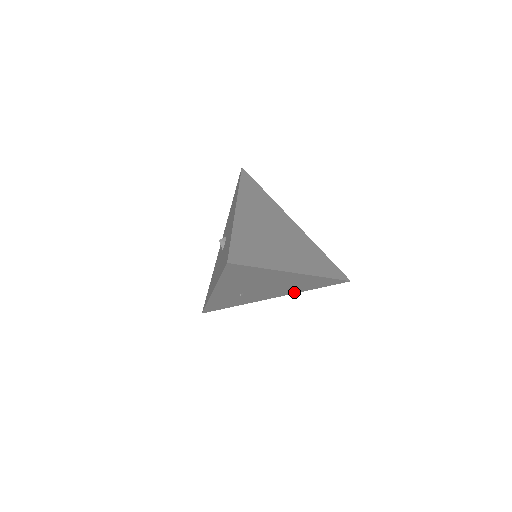
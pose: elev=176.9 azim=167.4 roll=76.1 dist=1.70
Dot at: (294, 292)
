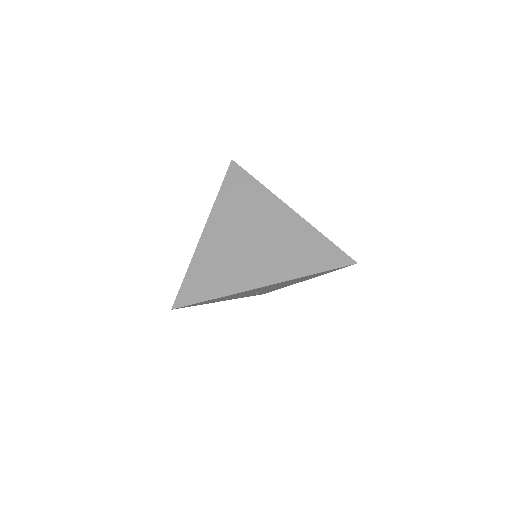
Dot at: (313, 277)
